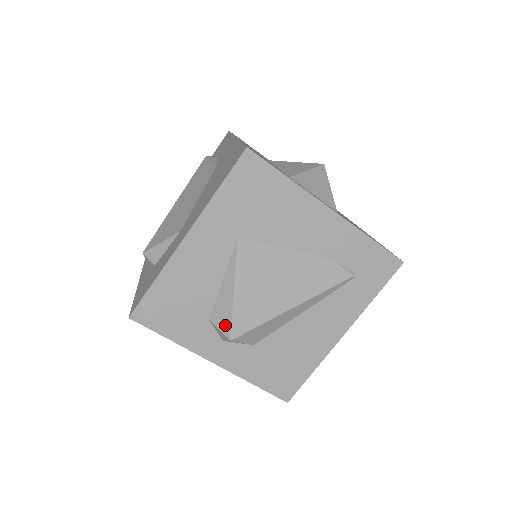
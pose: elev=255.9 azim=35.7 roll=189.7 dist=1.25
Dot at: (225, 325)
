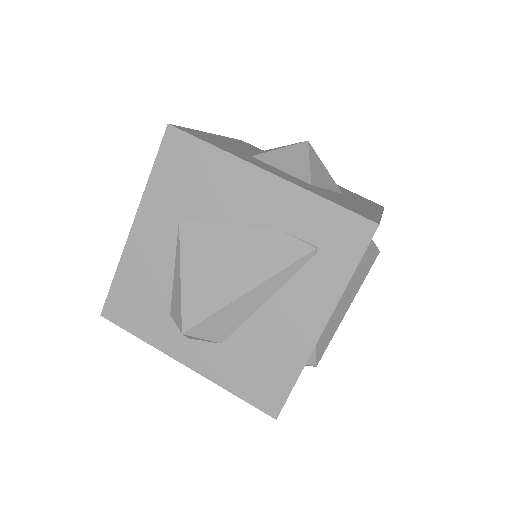
Dot at: (178, 317)
